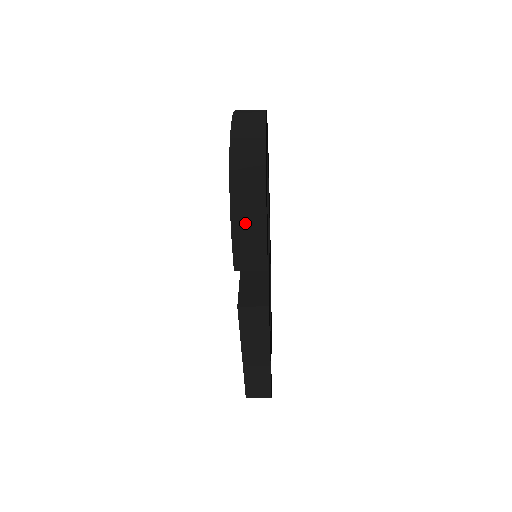
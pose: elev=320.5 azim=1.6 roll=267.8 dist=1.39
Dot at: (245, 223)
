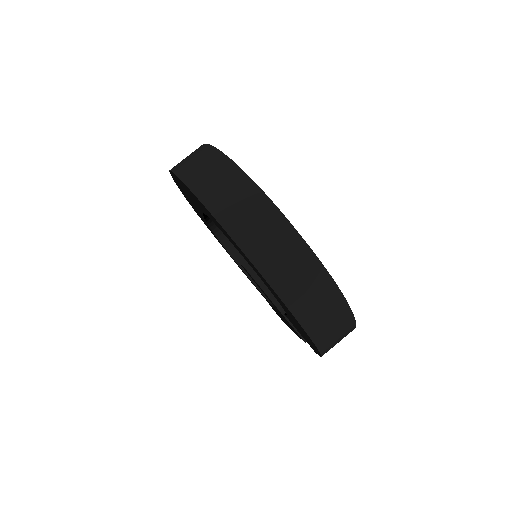
Dot at: occluded
